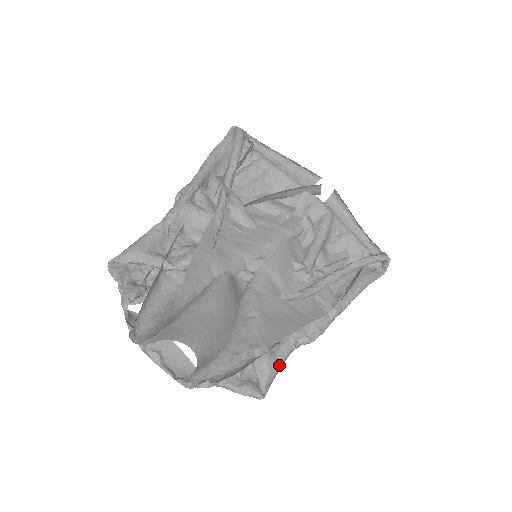
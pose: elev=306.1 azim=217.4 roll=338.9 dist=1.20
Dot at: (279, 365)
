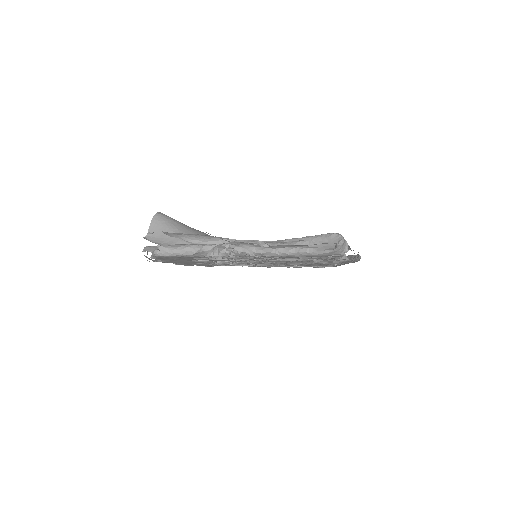
Dot at: (185, 245)
